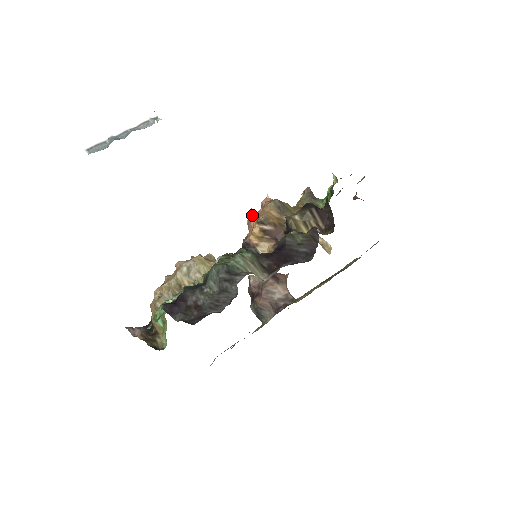
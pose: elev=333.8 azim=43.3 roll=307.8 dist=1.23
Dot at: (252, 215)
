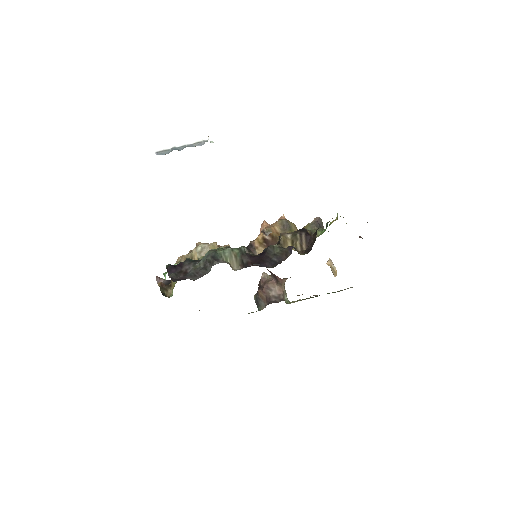
Dot at: (263, 225)
